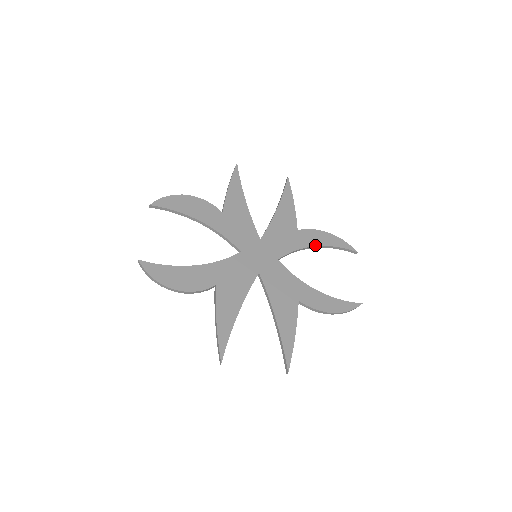
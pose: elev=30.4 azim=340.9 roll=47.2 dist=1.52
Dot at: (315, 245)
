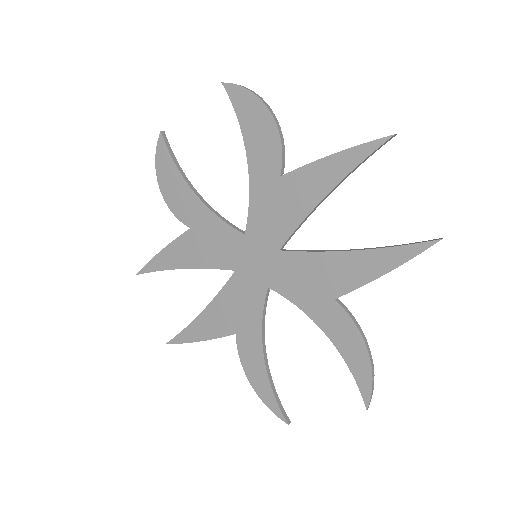
Dot at: (328, 335)
